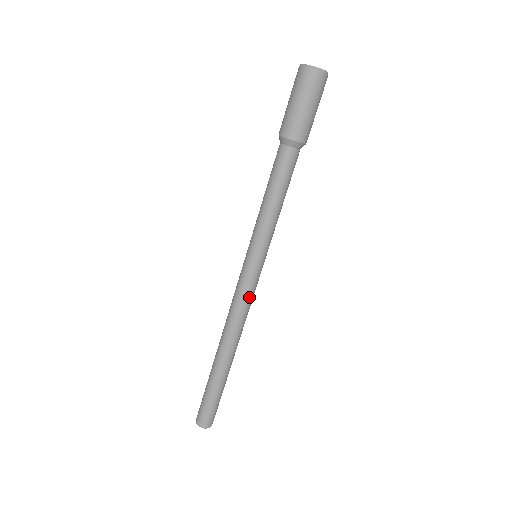
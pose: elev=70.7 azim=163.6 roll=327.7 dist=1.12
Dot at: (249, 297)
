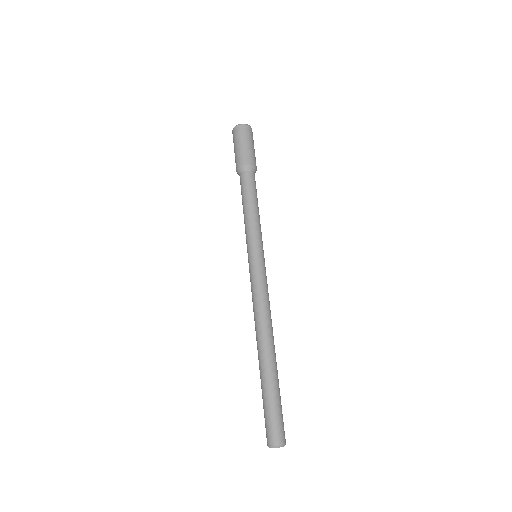
Dot at: (266, 287)
